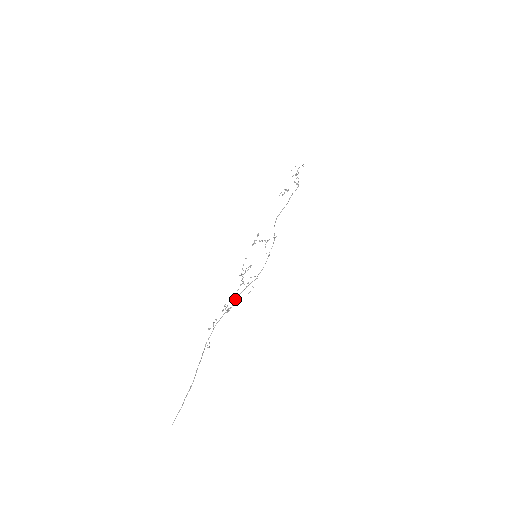
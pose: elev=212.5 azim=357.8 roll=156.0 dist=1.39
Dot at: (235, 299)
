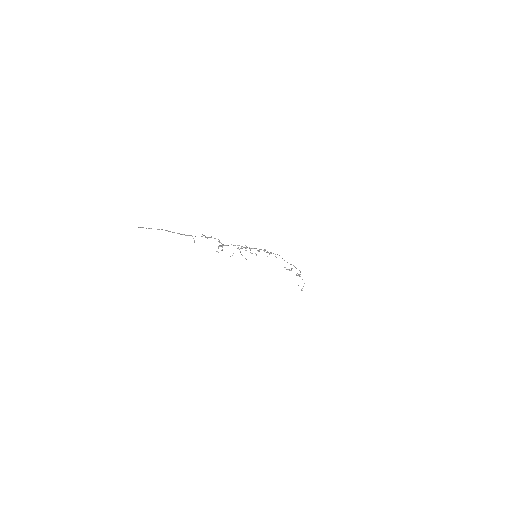
Dot at: occluded
